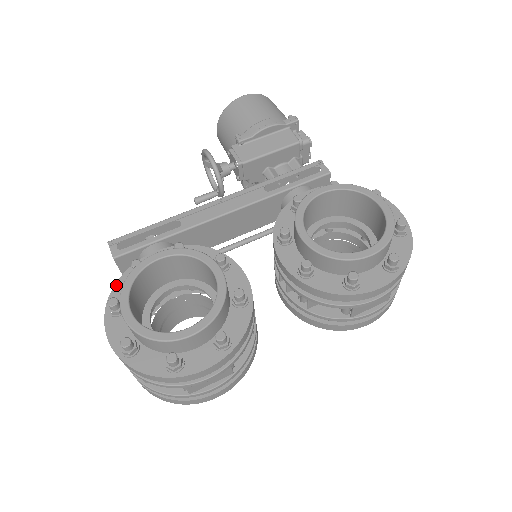
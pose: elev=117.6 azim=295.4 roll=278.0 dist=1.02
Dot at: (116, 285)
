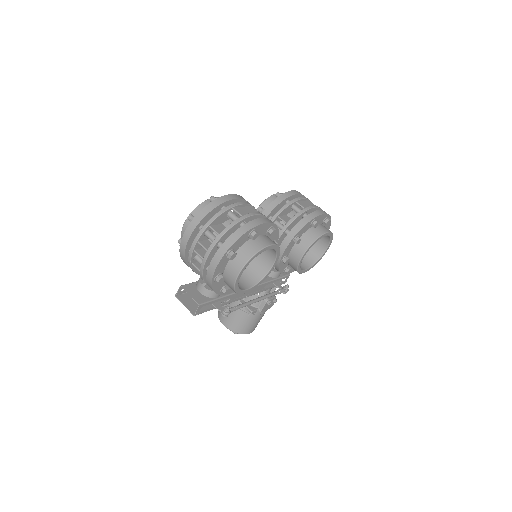
Dot at: (182, 259)
